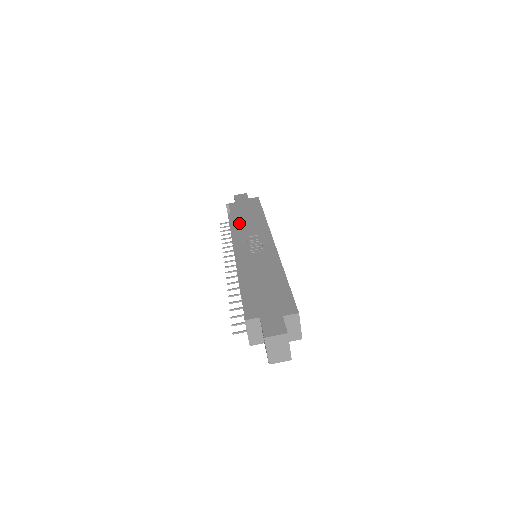
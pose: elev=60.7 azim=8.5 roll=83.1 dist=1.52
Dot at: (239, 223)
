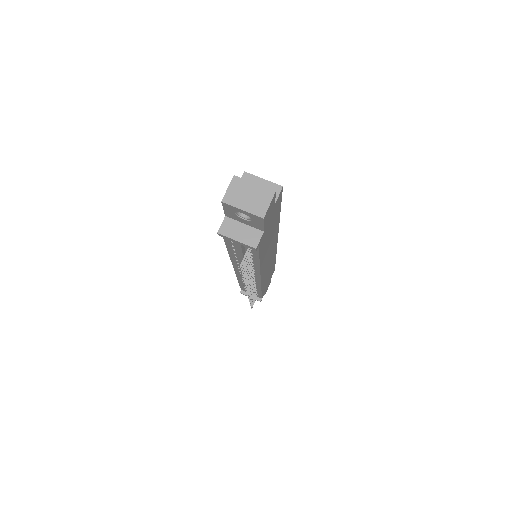
Dot at: occluded
